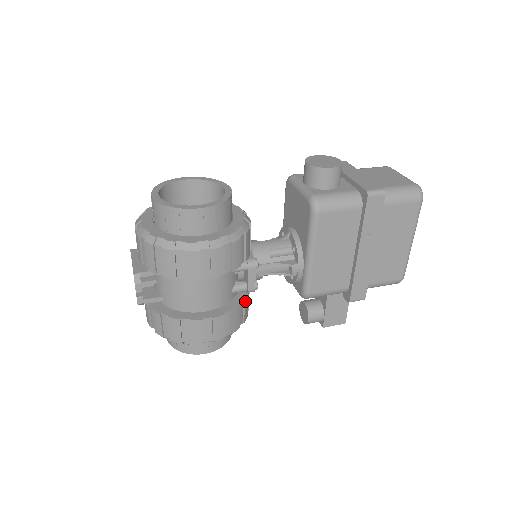
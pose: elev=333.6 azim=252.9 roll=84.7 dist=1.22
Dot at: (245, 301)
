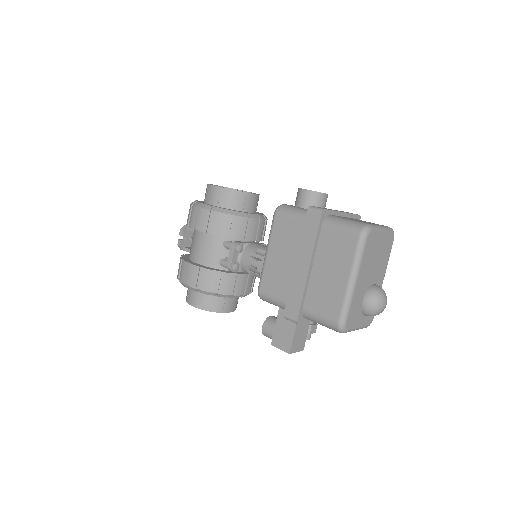
Dot at: (223, 274)
